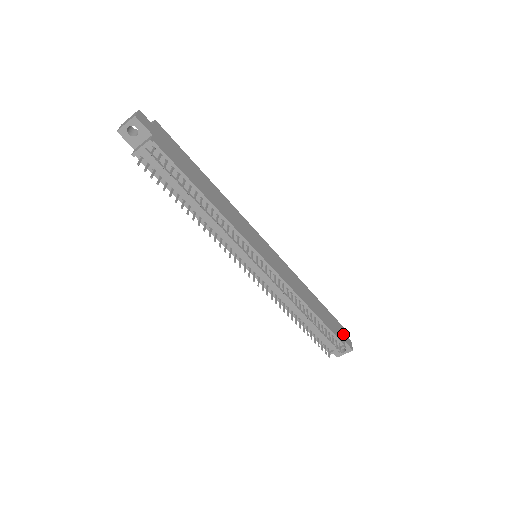
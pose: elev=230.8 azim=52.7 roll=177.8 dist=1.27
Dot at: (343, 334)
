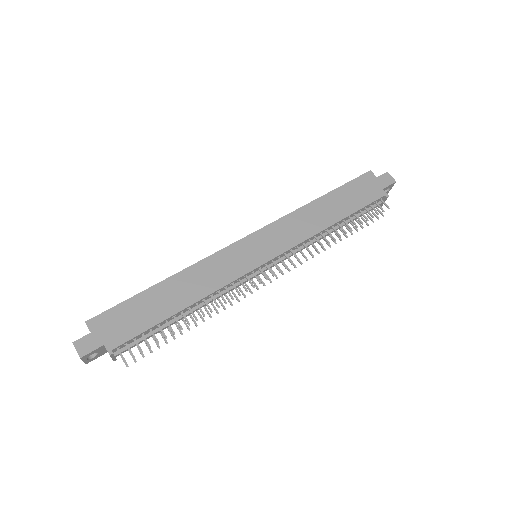
Dot at: (376, 182)
